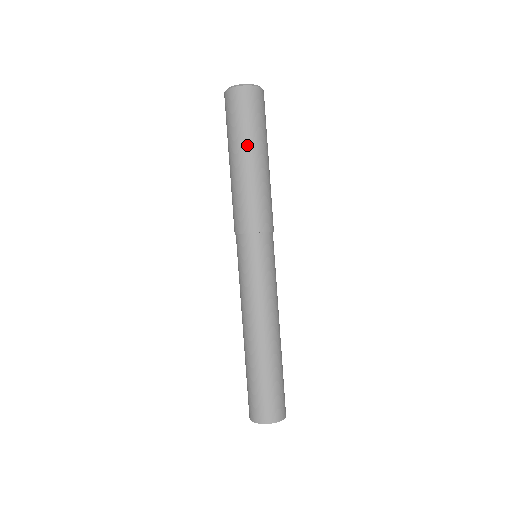
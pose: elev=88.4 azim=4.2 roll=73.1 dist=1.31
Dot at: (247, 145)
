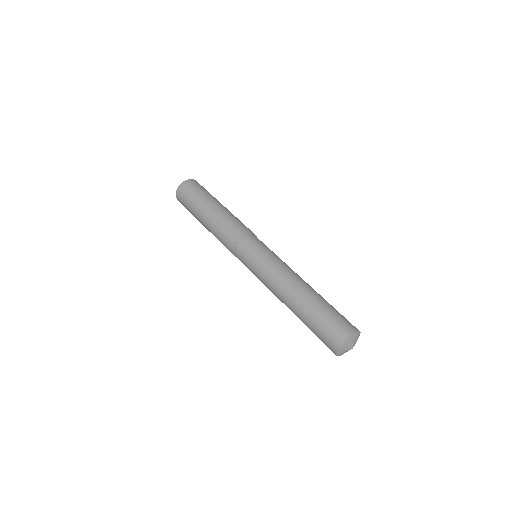
Dot at: (202, 205)
